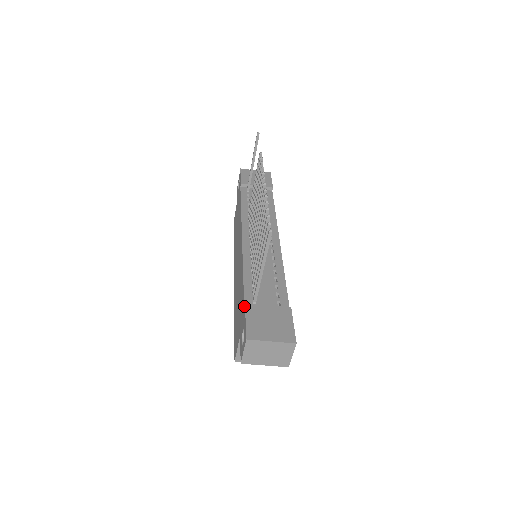
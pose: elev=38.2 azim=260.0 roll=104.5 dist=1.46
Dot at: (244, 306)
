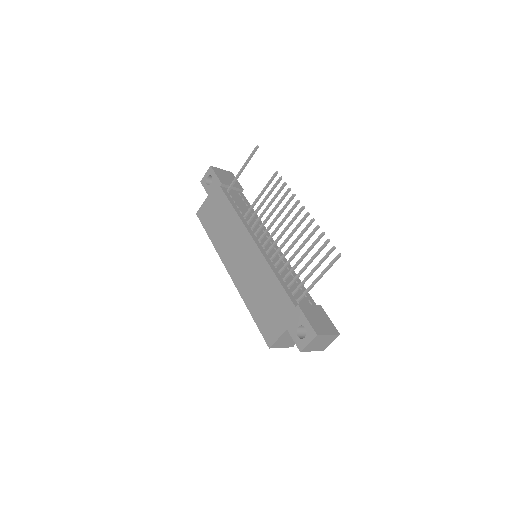
Dot at: (297, 307)
